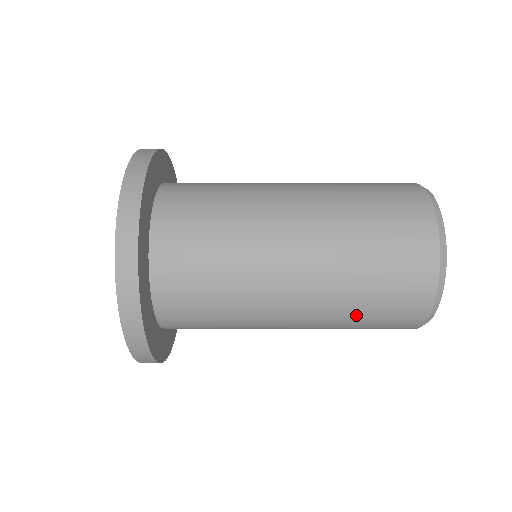
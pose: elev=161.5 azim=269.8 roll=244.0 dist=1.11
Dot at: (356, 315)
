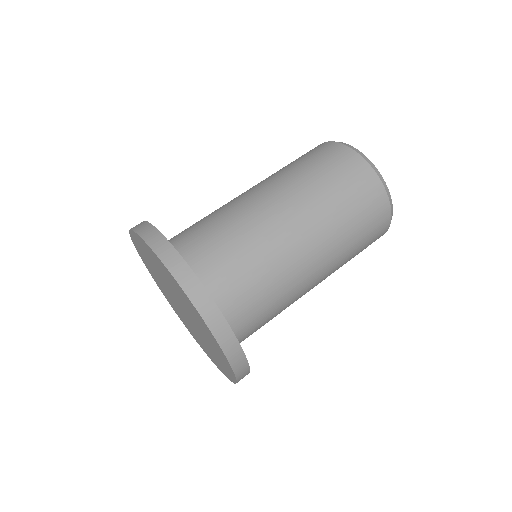
Dot at: (351, 256)
